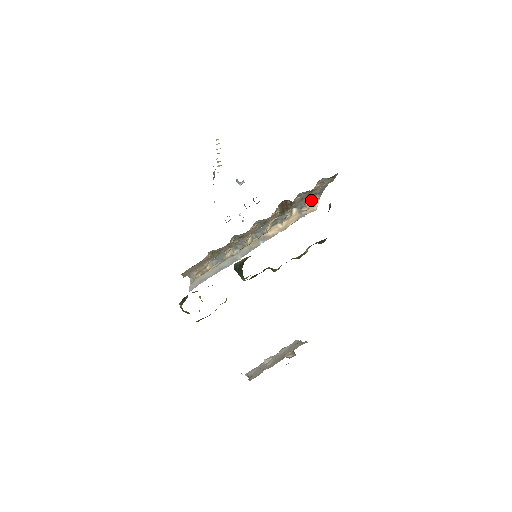
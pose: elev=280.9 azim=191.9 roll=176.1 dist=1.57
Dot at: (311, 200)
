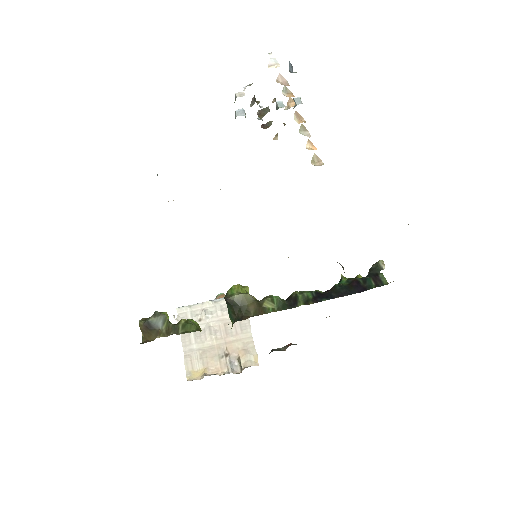
Dot at: occluded
